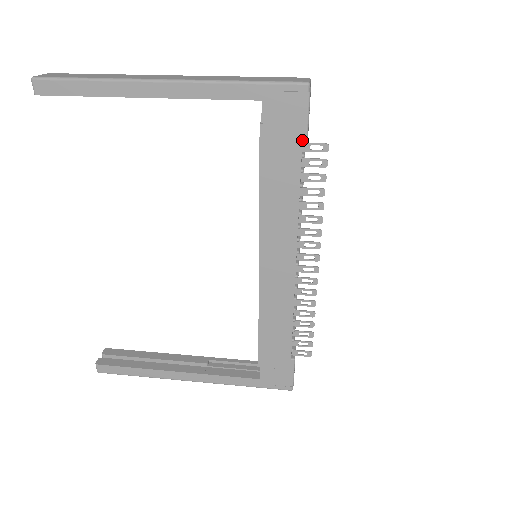
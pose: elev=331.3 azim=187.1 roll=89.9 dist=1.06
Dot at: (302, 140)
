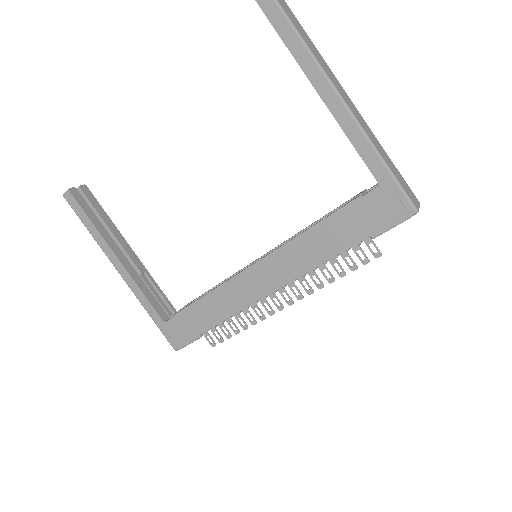
Dot at: (371, 235)
